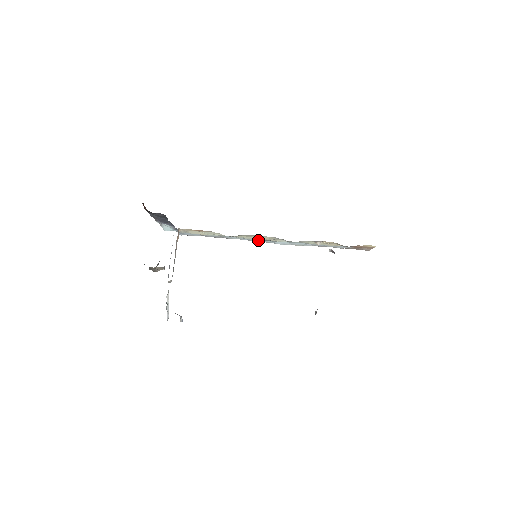
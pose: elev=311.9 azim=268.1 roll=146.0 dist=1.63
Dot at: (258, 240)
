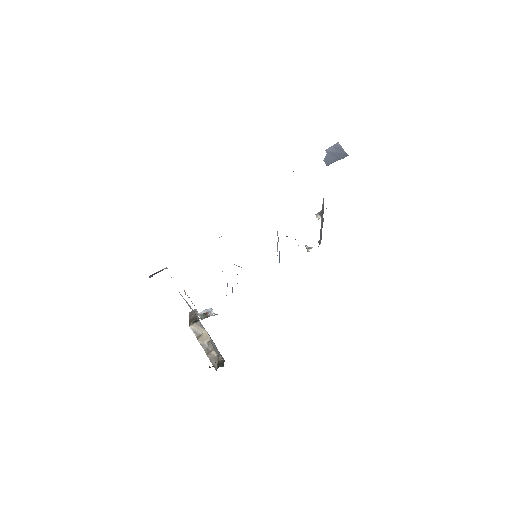
Dot at: occluded
